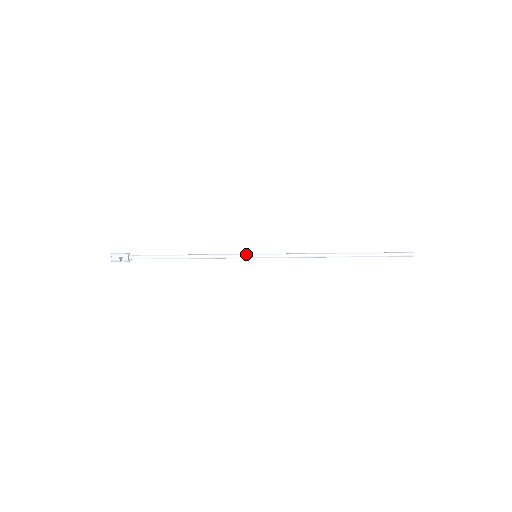
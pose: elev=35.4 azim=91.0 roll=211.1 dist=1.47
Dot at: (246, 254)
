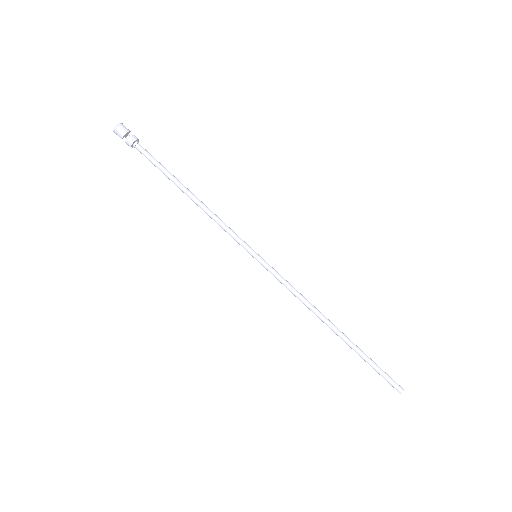
Dot at: (248, 246)
